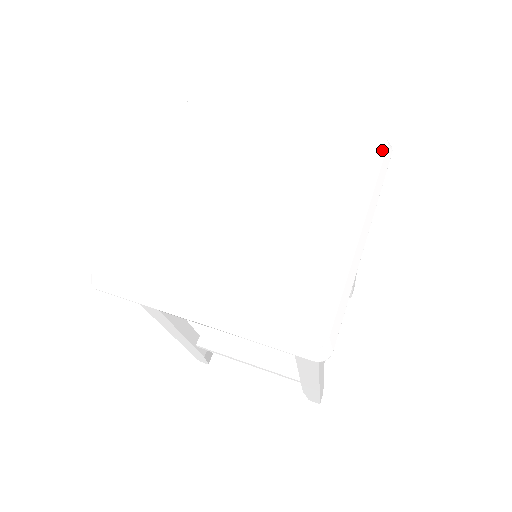
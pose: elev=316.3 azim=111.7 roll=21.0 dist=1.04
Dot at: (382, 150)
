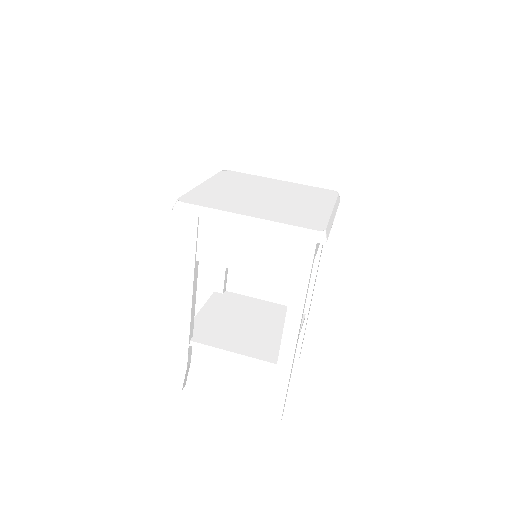
Dot at: (336, 194)
